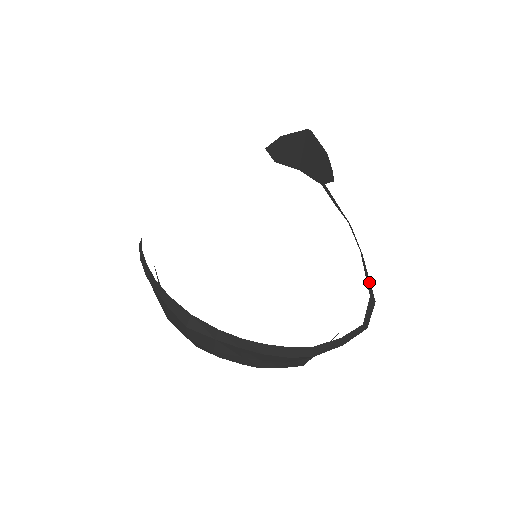
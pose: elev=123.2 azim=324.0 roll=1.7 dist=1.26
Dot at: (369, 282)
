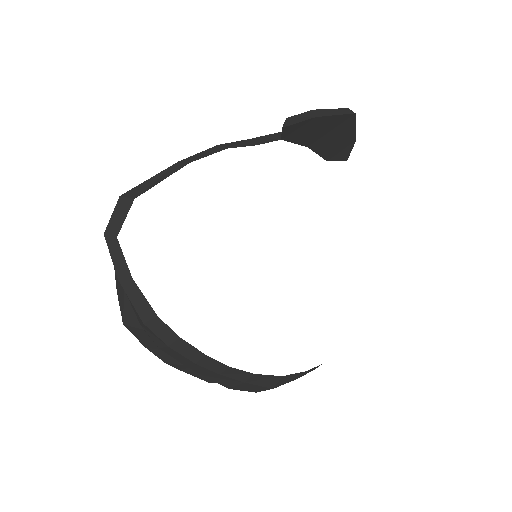
Dot at: occluded
